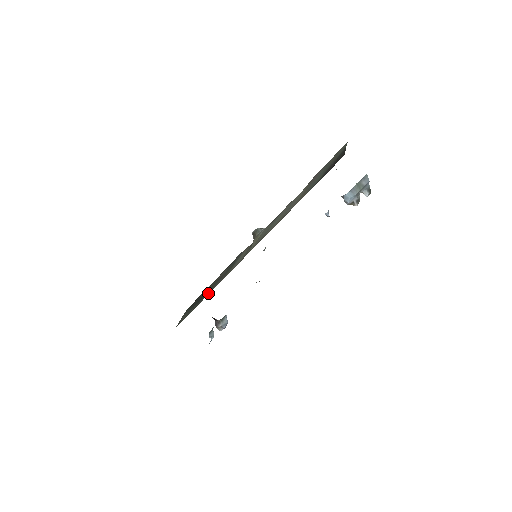
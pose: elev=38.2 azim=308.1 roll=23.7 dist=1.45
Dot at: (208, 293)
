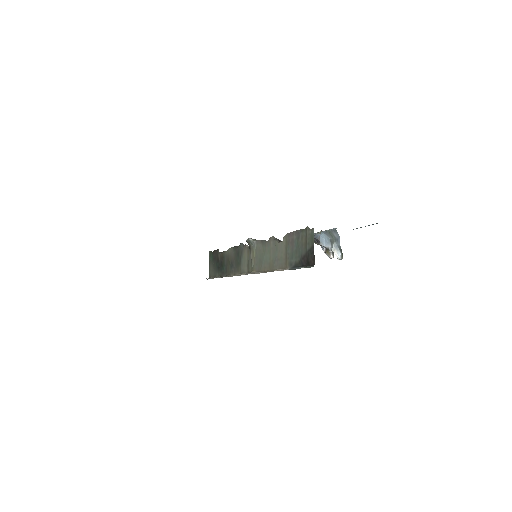
Dot at: (227, 273)
